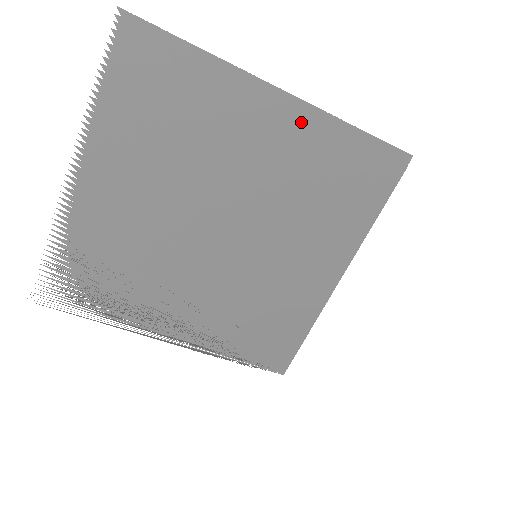
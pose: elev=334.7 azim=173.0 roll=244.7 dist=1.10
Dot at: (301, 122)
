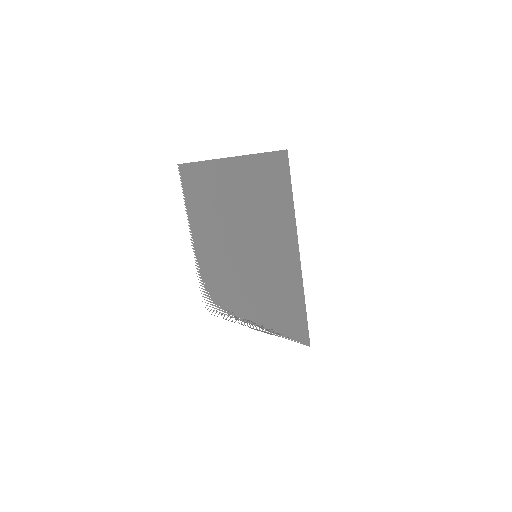
Dot at: (236, 168)
